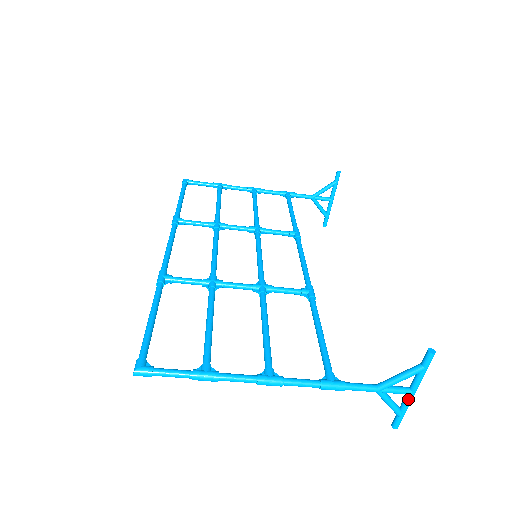
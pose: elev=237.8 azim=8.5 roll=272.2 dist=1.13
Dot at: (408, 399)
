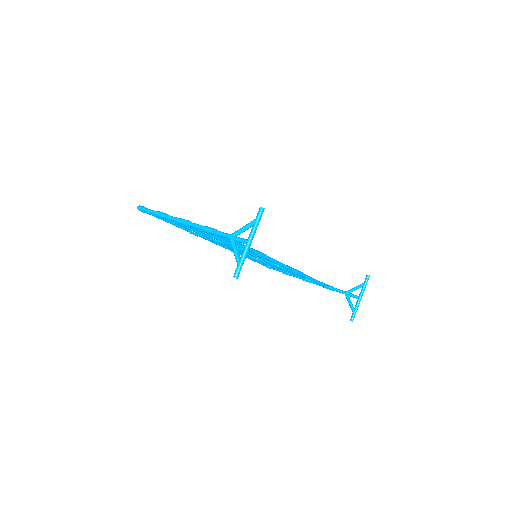
Dot at: (244, 247)
